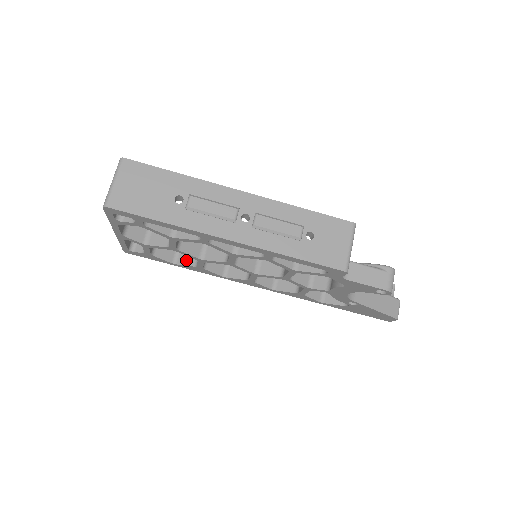
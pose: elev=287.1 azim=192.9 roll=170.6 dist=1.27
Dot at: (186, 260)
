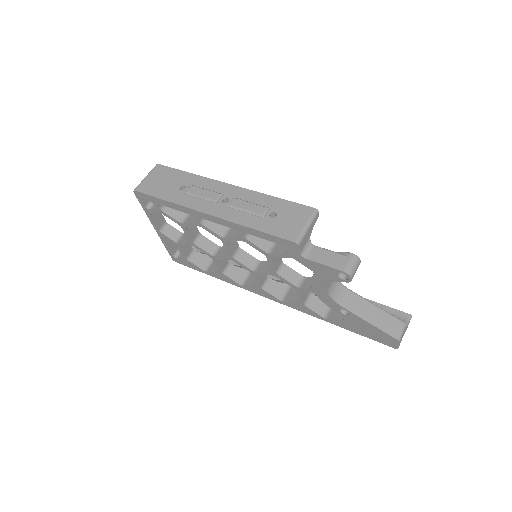
Dot at: (213, 268)
